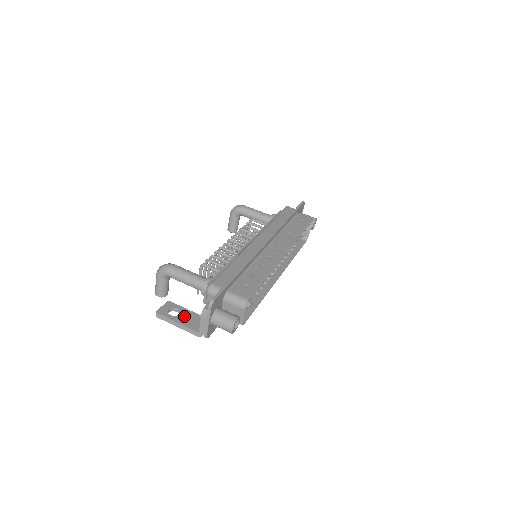
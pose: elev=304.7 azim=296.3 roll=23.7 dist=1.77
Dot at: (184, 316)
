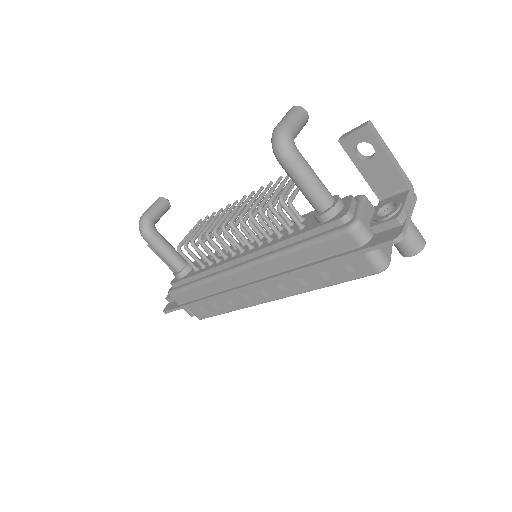
Dot at: occluded
